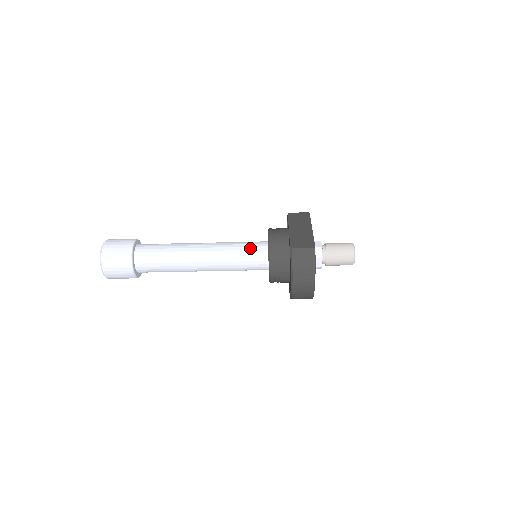
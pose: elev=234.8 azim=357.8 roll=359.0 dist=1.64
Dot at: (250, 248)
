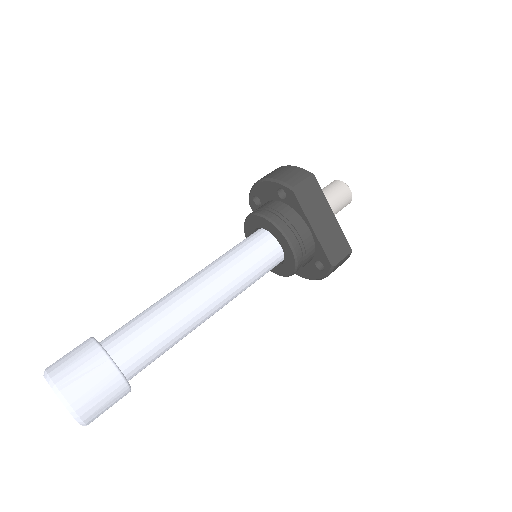
Dot at: (264, 266)
